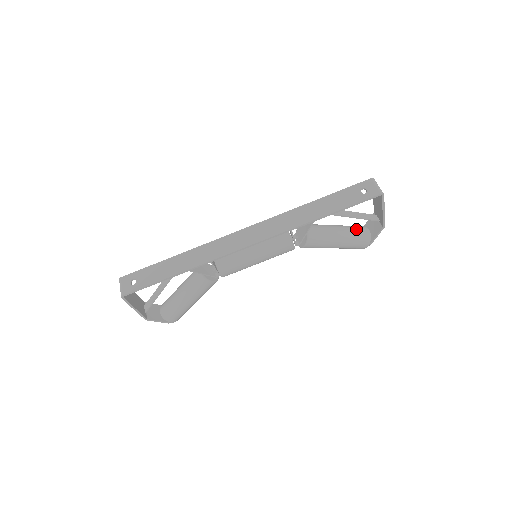
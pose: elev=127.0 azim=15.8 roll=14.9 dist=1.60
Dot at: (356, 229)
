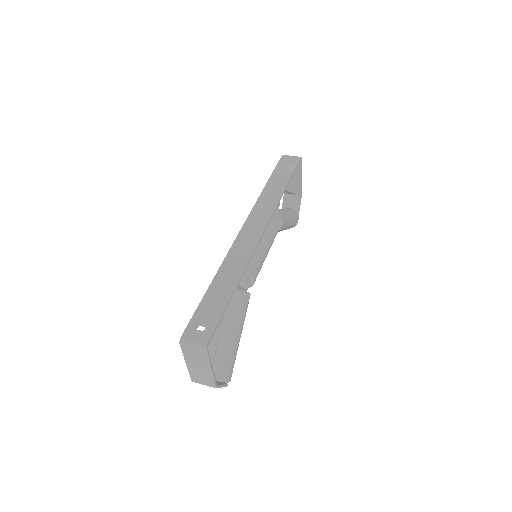
Dot at: occluded
